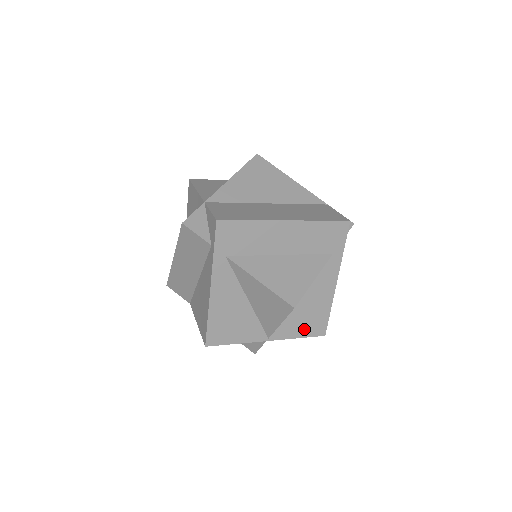
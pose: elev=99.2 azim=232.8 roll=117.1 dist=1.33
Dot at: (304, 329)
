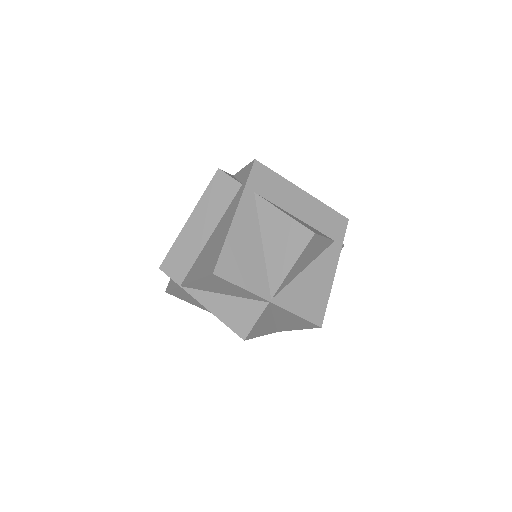
Dot at: (304, 308)
